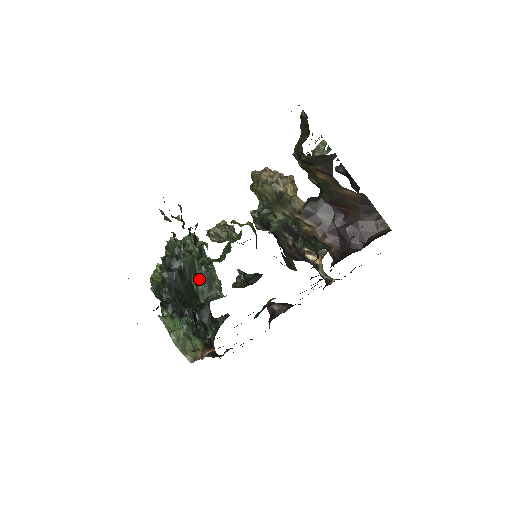
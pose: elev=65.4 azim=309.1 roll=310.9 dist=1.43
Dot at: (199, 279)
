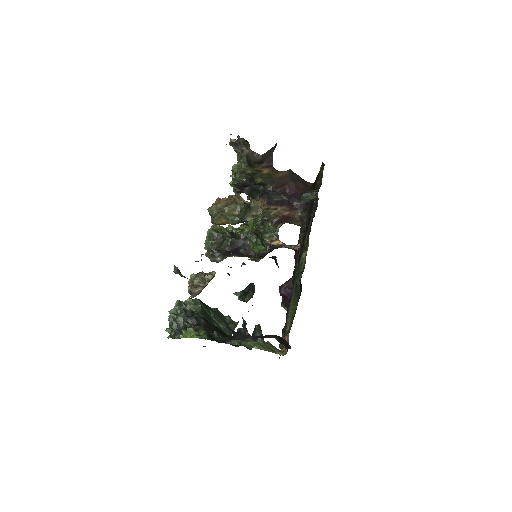
Dot at: (216, 321)
